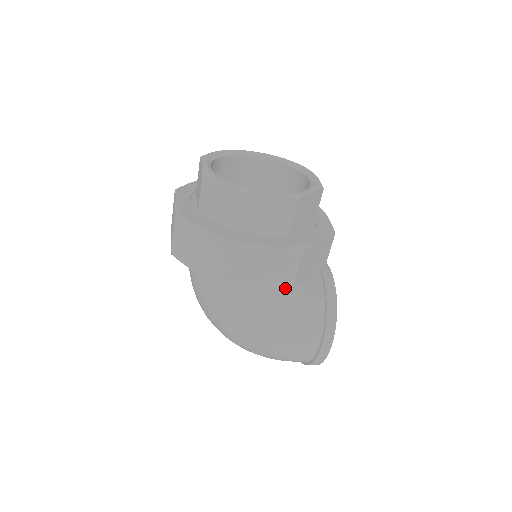
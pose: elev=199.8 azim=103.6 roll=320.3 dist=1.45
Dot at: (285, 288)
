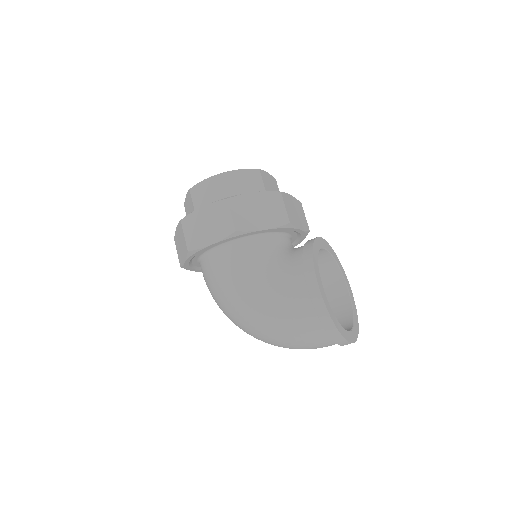
Dot at: (230, 233)
